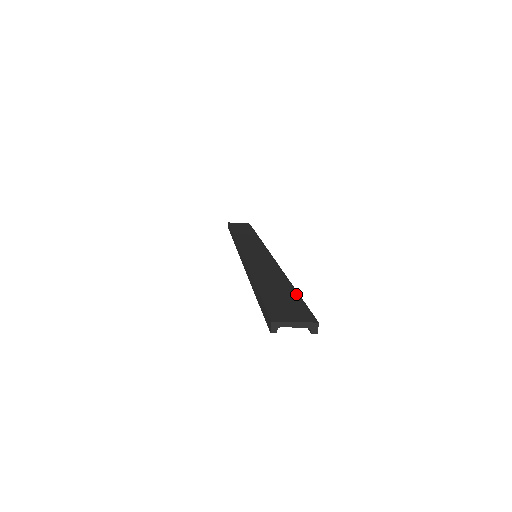
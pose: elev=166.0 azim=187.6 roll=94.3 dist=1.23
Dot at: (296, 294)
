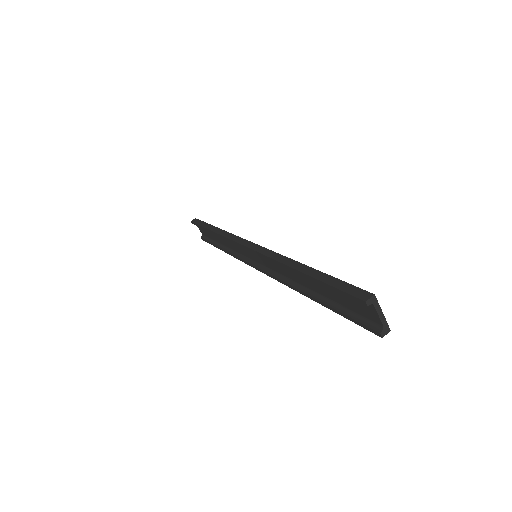
Dot at: occluded
